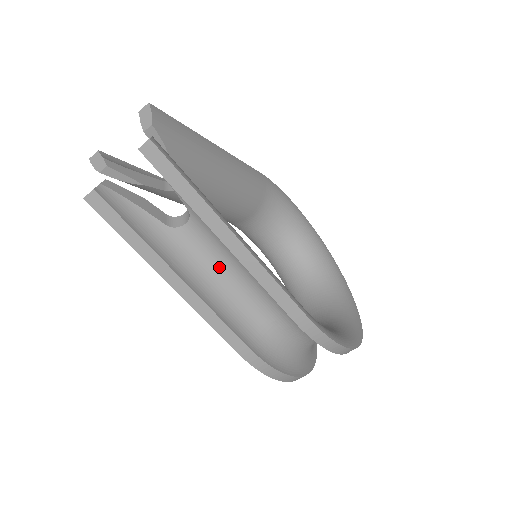
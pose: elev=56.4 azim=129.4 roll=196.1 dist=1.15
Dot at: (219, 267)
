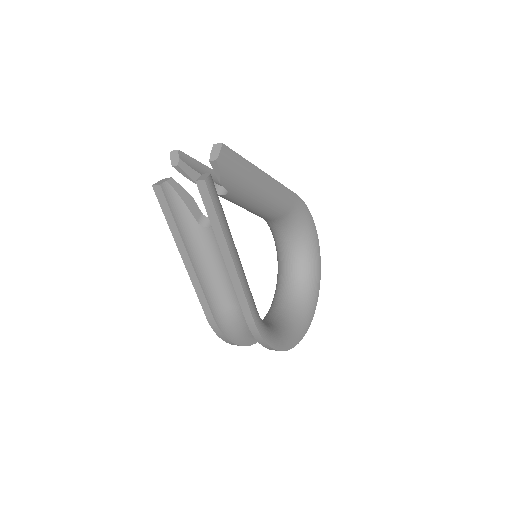
Dot at: (219, 262)
